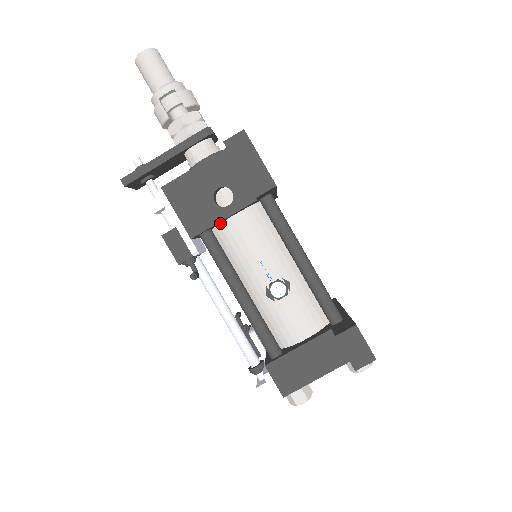
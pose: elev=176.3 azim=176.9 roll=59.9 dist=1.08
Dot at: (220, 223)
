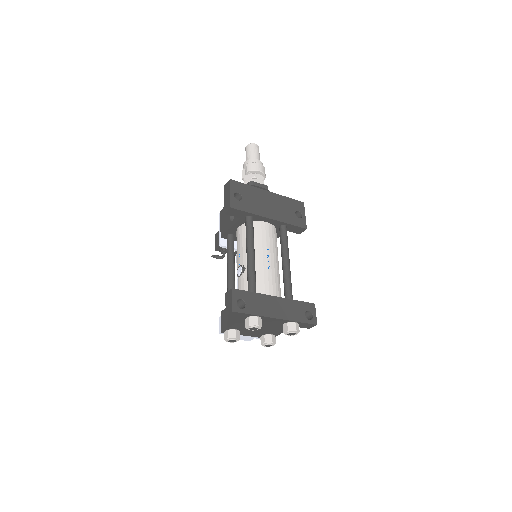
Dot at: (236, 232)
